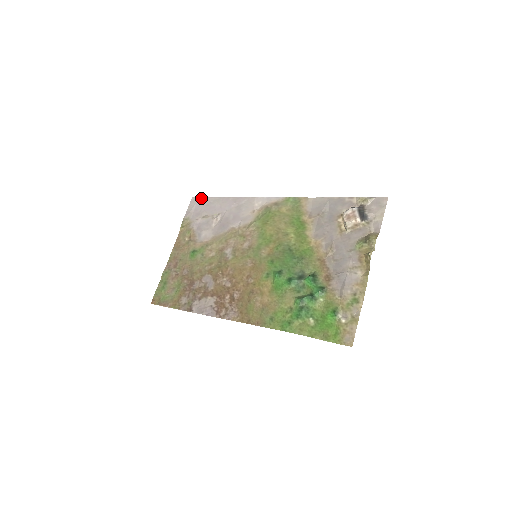
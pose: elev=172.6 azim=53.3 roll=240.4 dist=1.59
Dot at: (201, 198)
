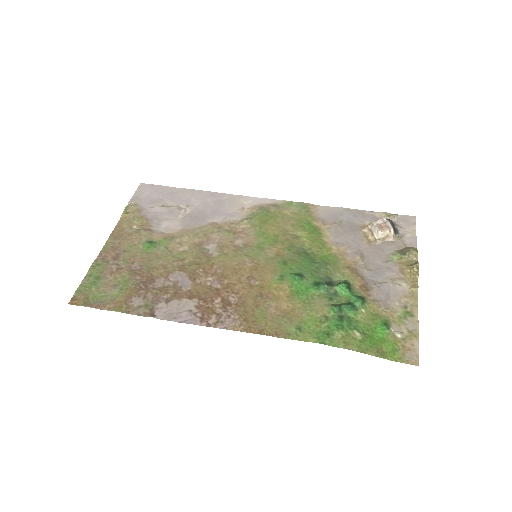
Dot at: (156, 185)
